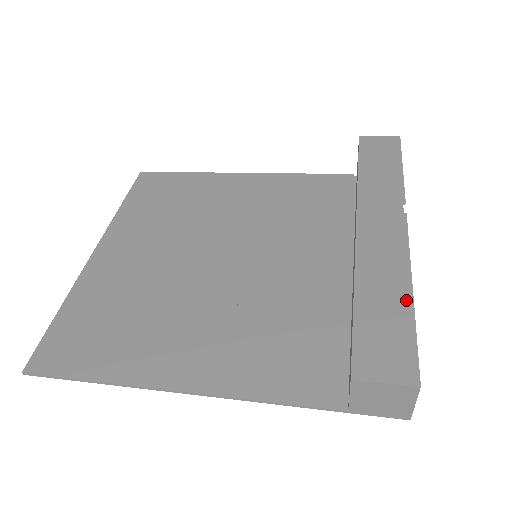
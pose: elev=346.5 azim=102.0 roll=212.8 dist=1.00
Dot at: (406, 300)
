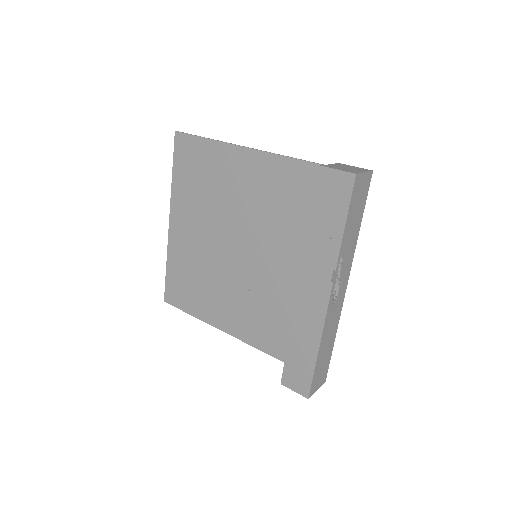
Dot at: (314, 352)
